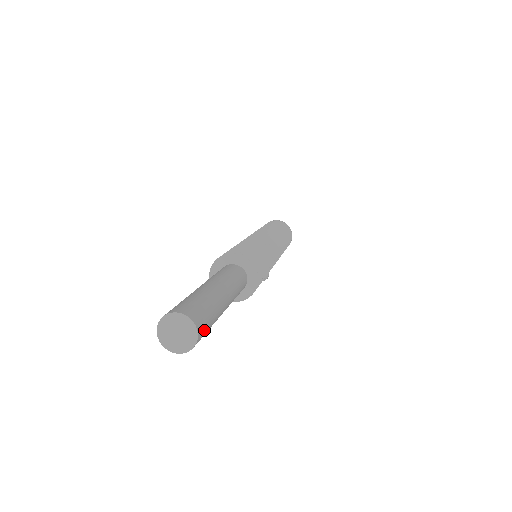
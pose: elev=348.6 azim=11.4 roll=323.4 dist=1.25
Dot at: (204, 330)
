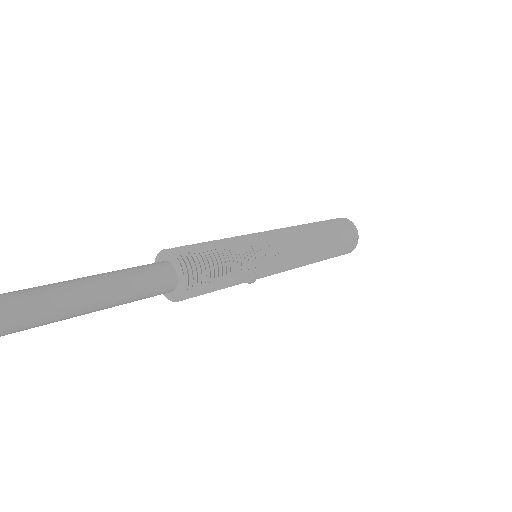
Dot at: (14, 319)
